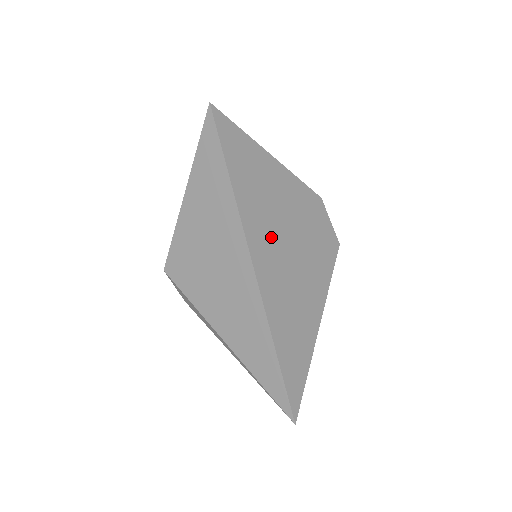
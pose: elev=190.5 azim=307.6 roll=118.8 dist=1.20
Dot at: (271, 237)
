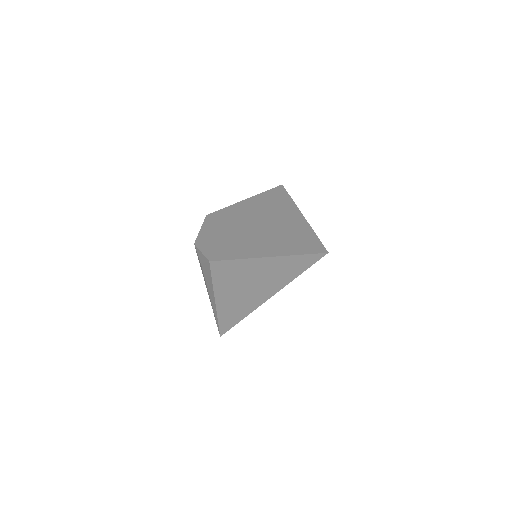
Dot at: occluded
